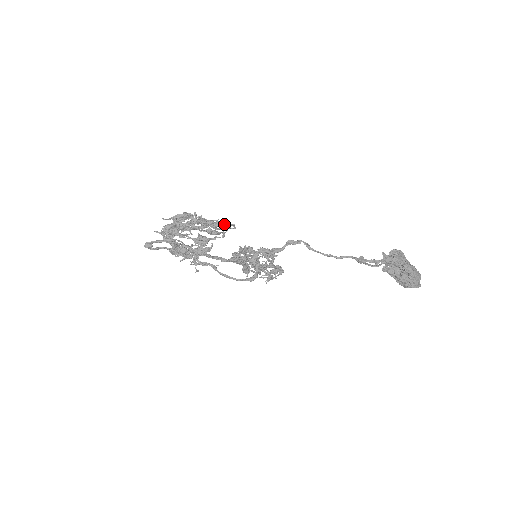
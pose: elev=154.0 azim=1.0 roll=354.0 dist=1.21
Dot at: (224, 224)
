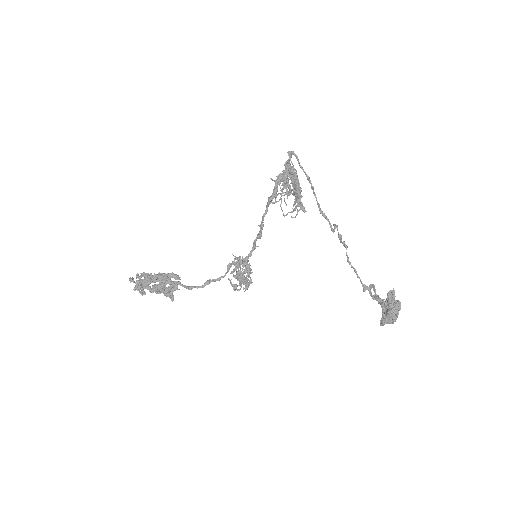
Dot at: (302, 205)
